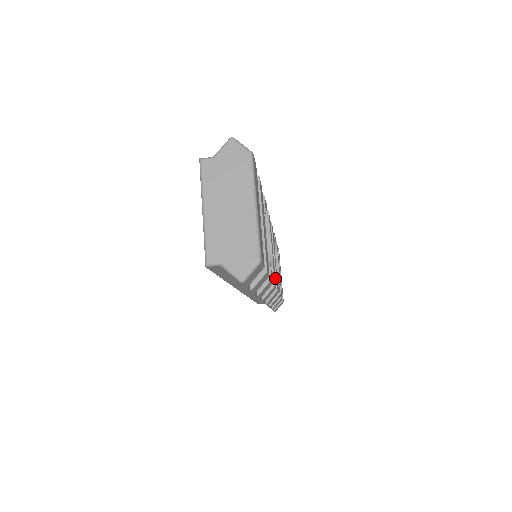
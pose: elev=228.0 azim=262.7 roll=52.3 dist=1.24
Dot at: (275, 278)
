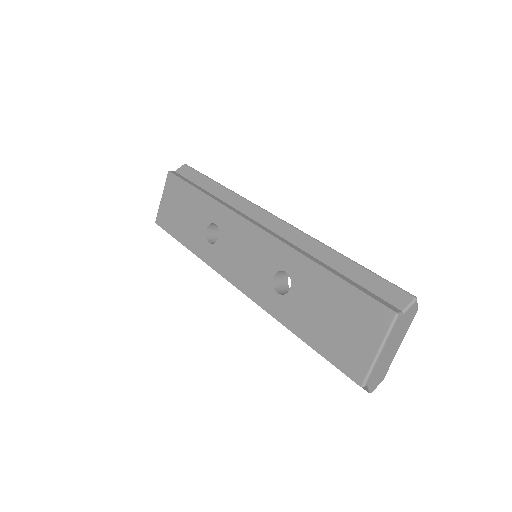
Dot at: occluded
